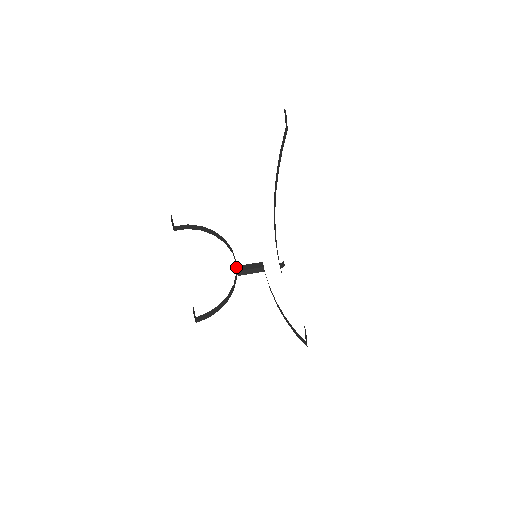
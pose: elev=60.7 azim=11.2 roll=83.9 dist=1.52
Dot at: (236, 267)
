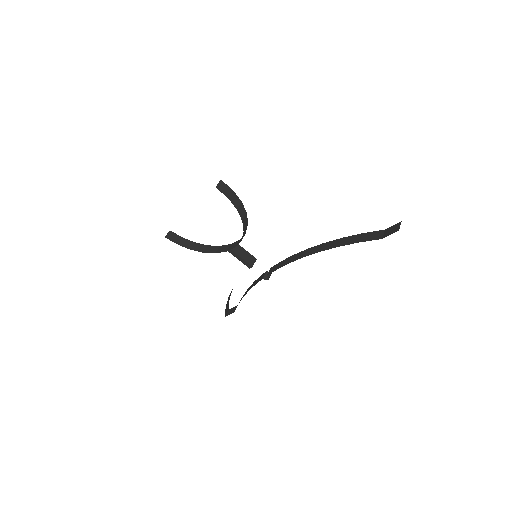
Dot at: (234, 245)
